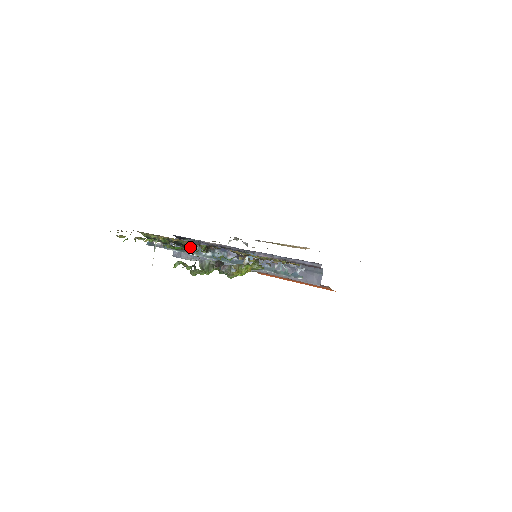
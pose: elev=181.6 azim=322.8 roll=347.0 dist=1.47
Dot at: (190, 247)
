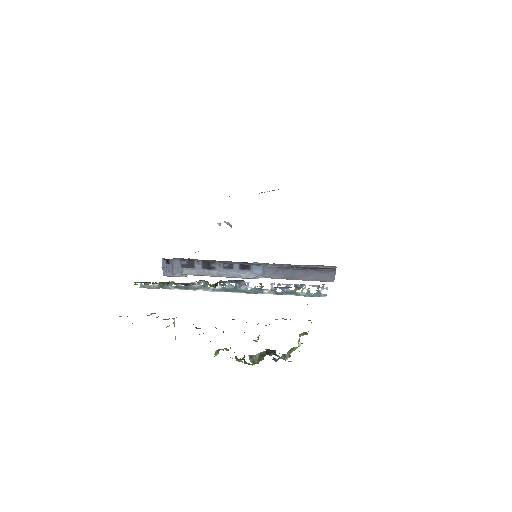
Dot at: occluded
